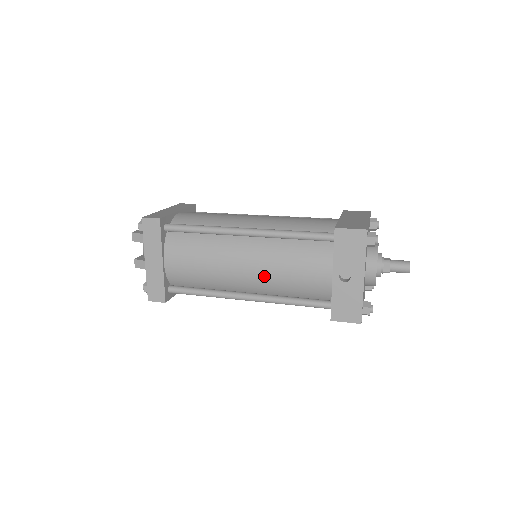
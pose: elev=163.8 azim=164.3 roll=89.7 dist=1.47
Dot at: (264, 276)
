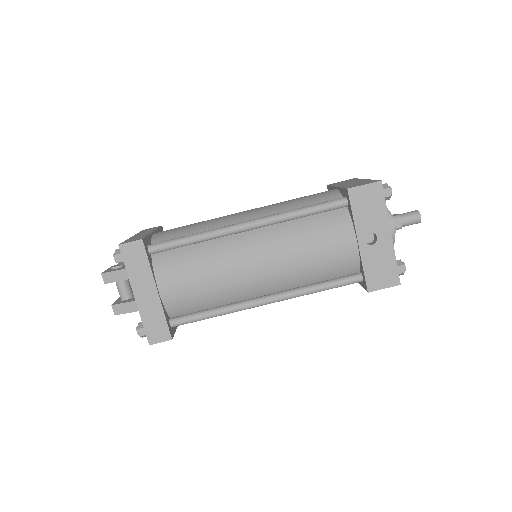
Dot at: (282, 268)
